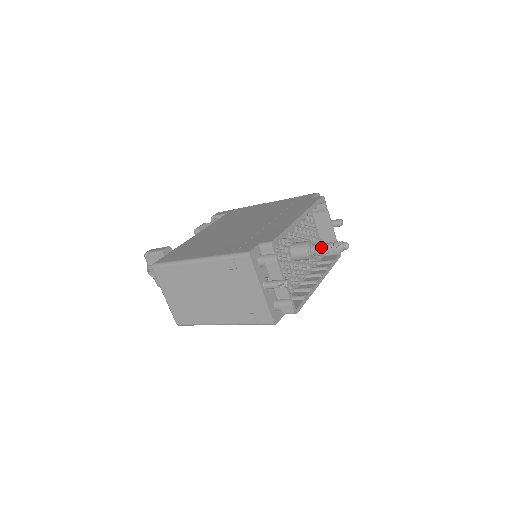
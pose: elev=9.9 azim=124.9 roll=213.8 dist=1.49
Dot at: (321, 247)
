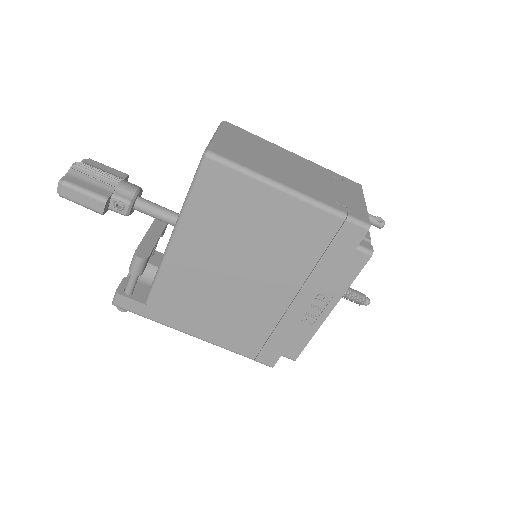
Dot at: occluded
